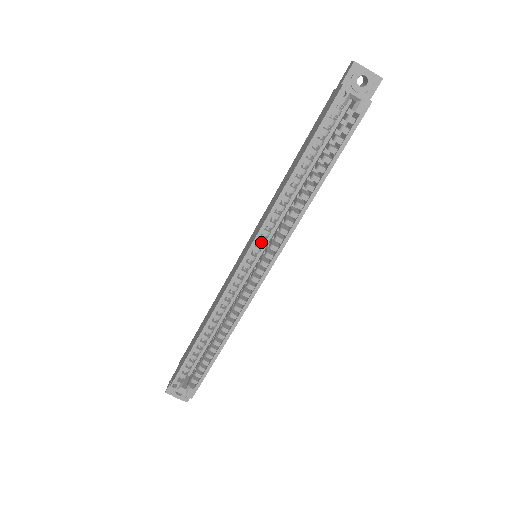
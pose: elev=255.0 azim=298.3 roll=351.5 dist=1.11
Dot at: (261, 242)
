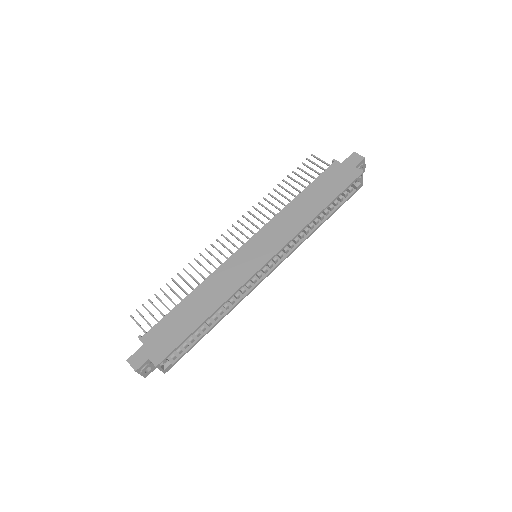
Dot at: (280, 251)
